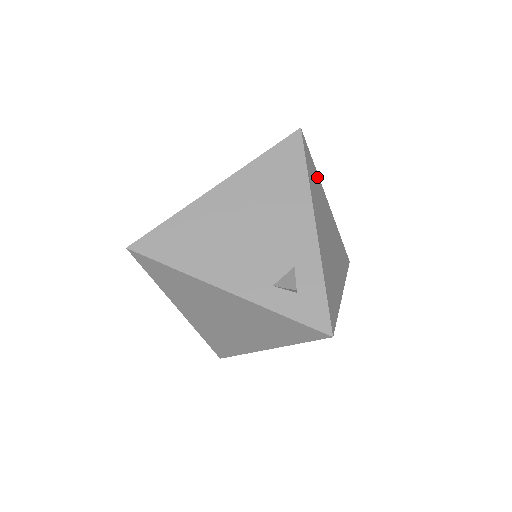
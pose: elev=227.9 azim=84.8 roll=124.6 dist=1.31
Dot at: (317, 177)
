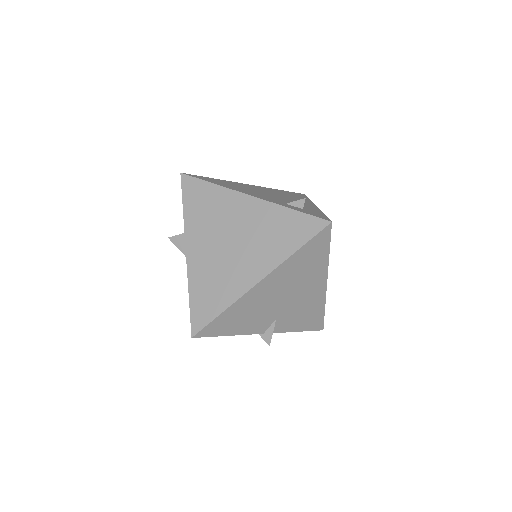
Dot at: occluded
